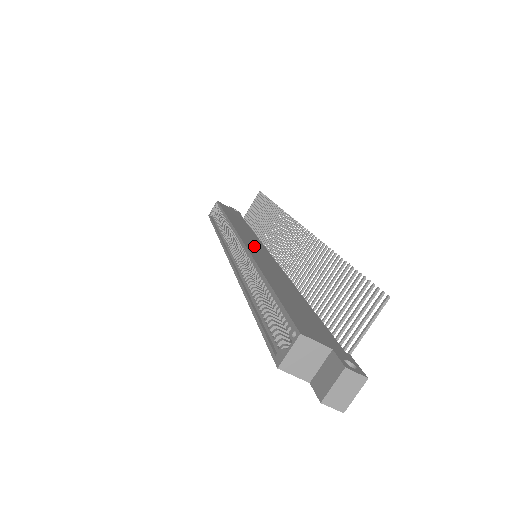
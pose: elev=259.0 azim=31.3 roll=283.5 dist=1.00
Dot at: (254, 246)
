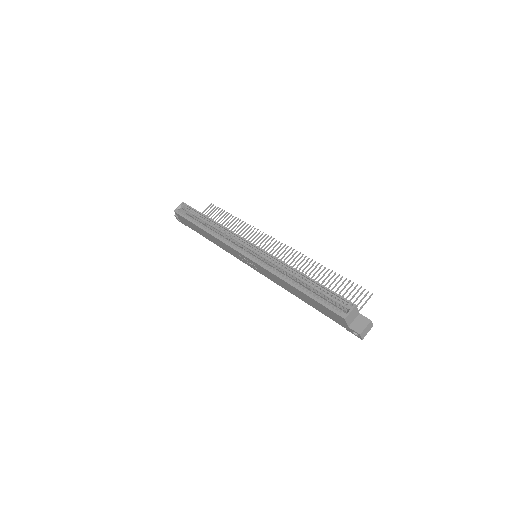
Dot at: occluded
